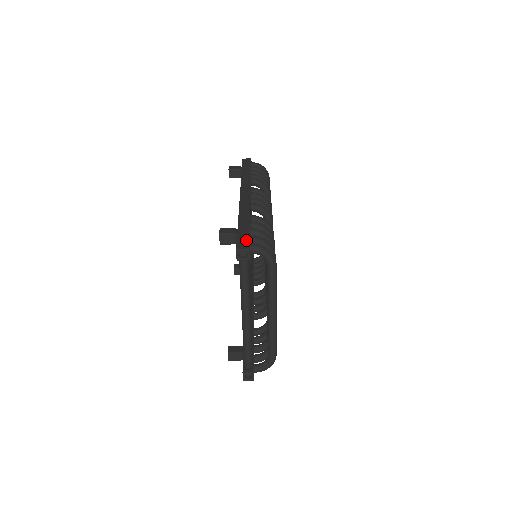
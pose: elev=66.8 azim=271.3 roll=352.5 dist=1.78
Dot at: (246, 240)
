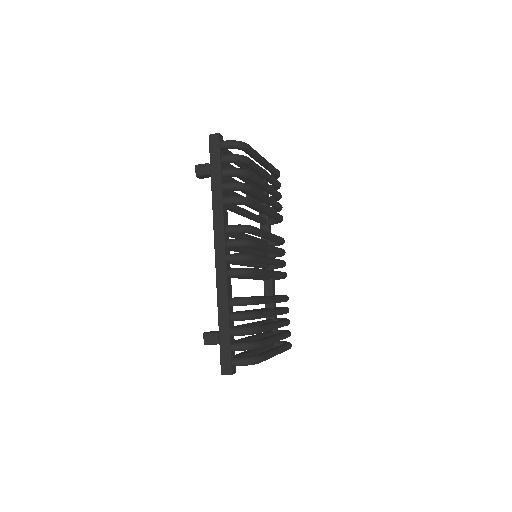
Dot at: (228, 359)
